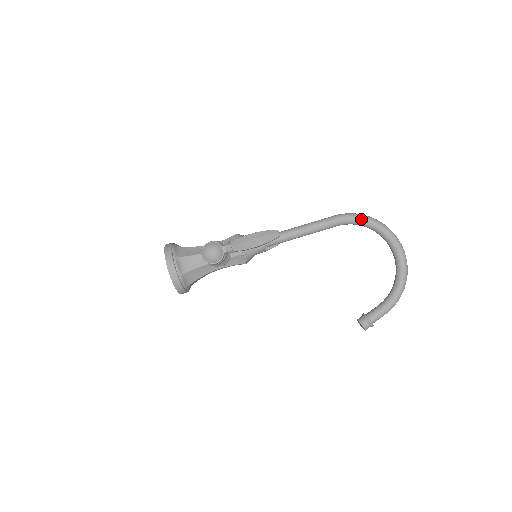
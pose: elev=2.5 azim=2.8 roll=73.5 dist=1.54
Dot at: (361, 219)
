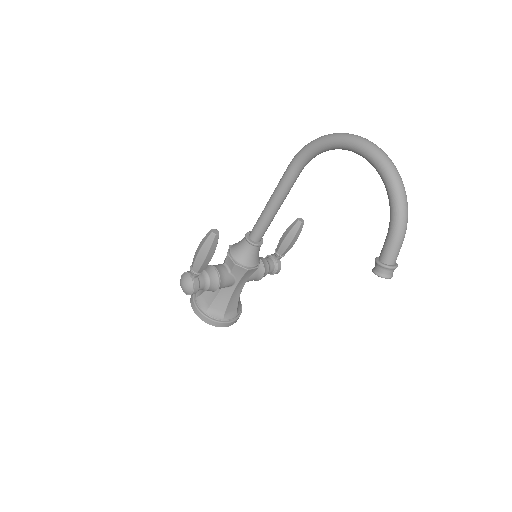
Dot at: (309, 149)
